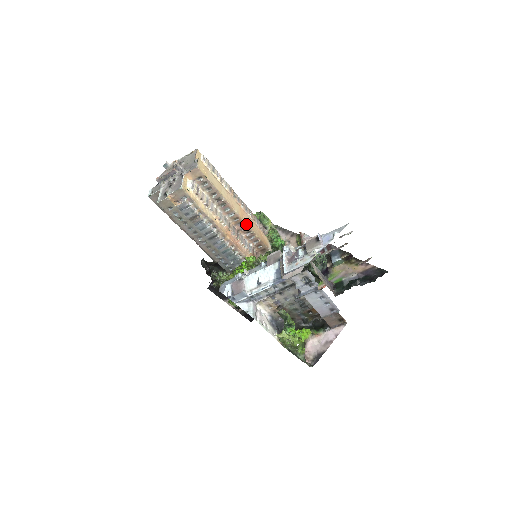
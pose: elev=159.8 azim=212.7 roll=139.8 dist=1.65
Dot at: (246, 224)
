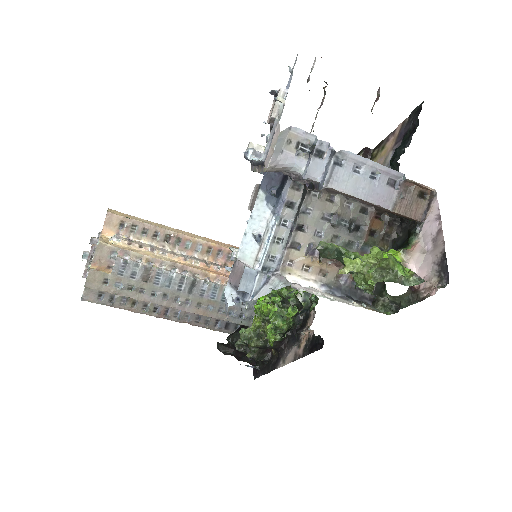
Dot at: (227, 249)
